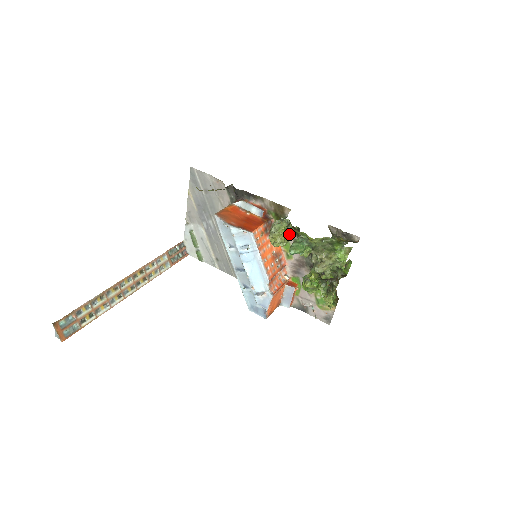
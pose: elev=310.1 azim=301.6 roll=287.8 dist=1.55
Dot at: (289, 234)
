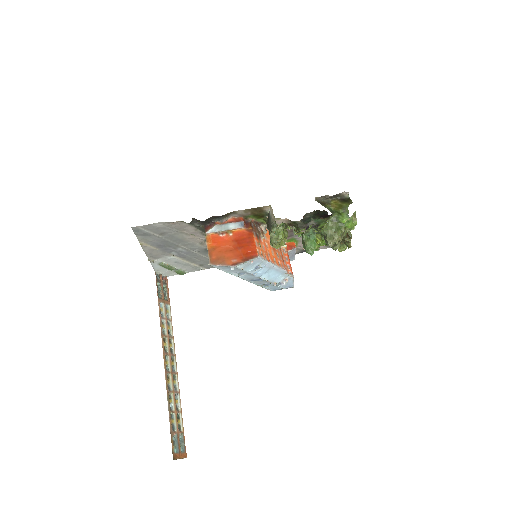
Dot at: (285, 229)
